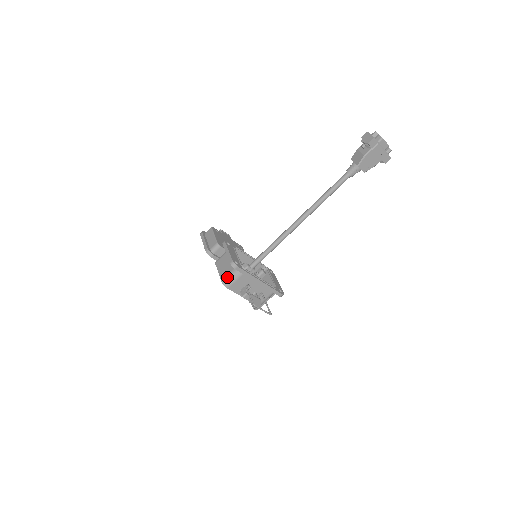
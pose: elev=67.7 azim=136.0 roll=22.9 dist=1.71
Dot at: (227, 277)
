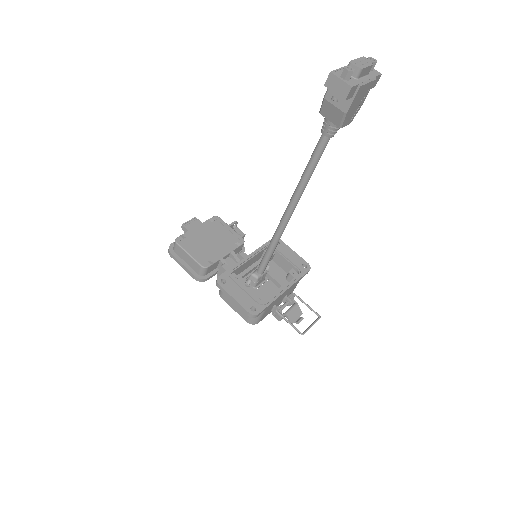
Dot at: (251, 318)
